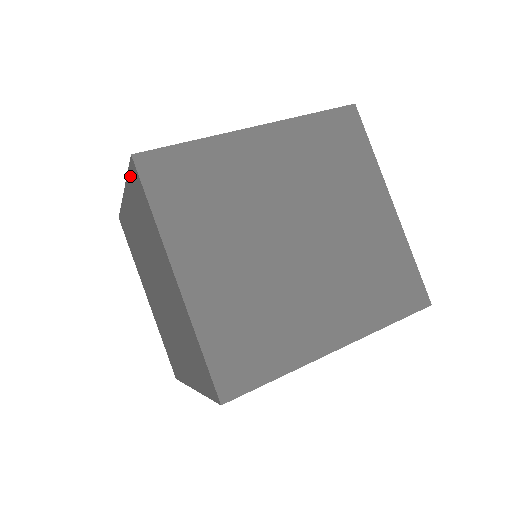
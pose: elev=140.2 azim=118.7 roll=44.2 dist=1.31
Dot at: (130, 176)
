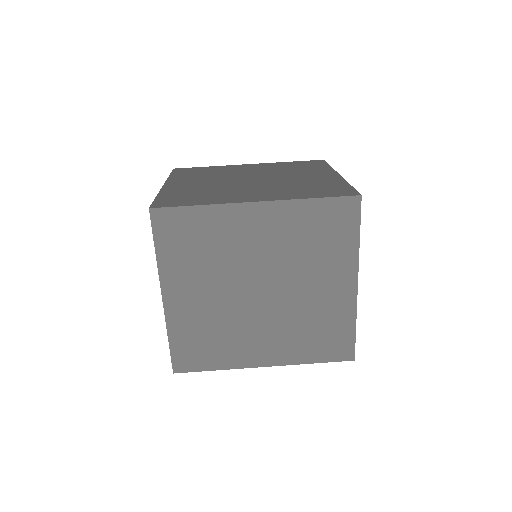
Dot at: occluded
